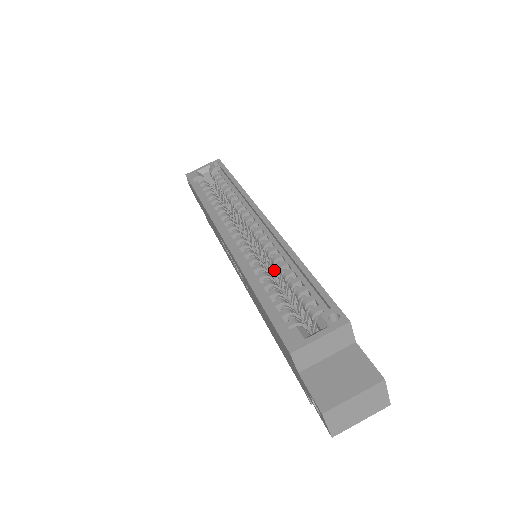
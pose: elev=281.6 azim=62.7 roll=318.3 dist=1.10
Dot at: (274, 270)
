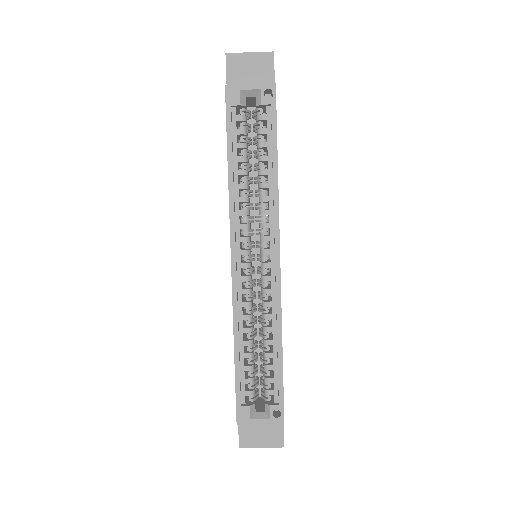
Dot at: (260, 319)
